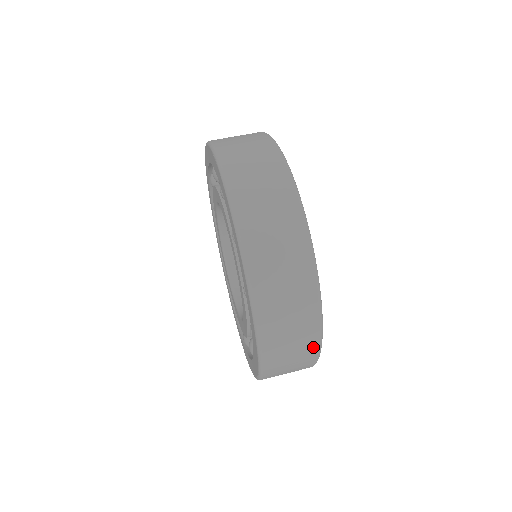
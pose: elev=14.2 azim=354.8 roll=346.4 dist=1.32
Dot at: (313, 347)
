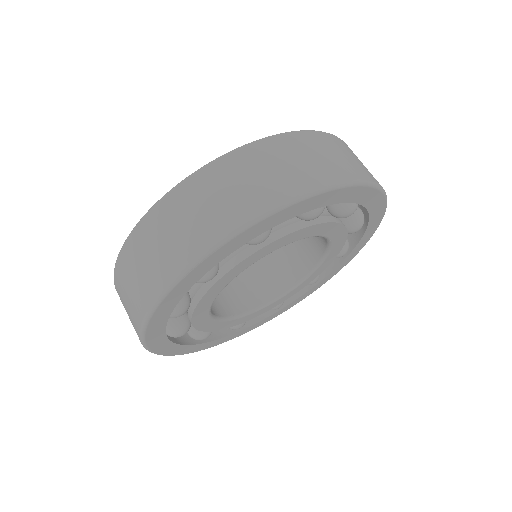
Dot at: (256, 207)
